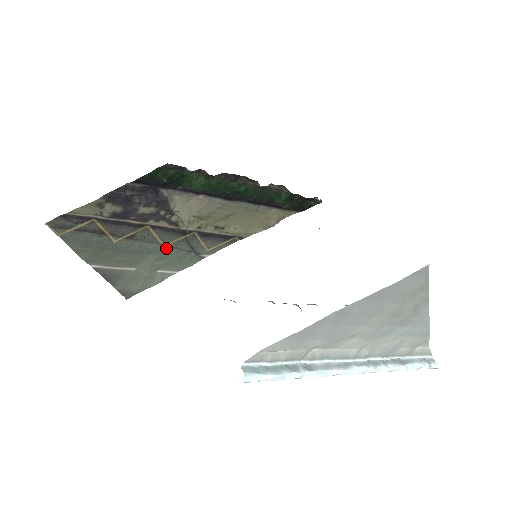
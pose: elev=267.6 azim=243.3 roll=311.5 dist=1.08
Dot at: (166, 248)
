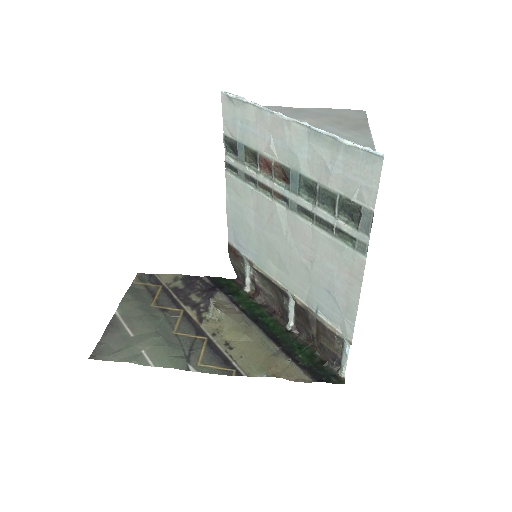
Dot at: (173, 336)
